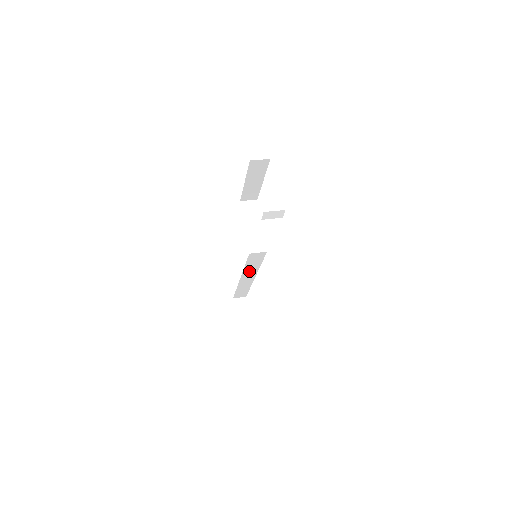
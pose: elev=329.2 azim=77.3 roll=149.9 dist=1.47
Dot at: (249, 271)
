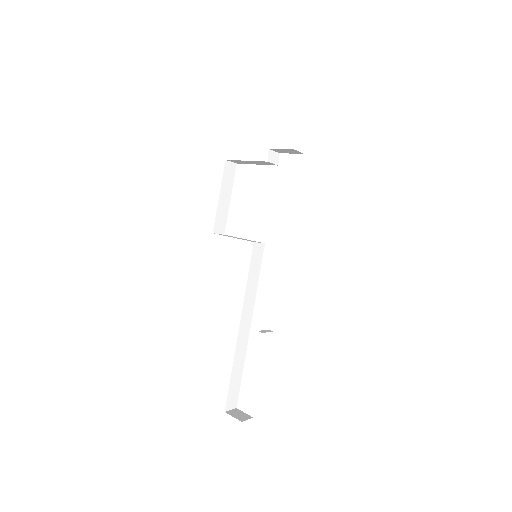
Dot at: (248, 301)
